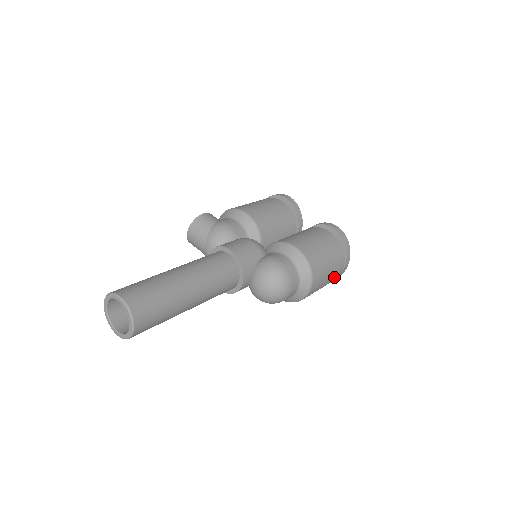
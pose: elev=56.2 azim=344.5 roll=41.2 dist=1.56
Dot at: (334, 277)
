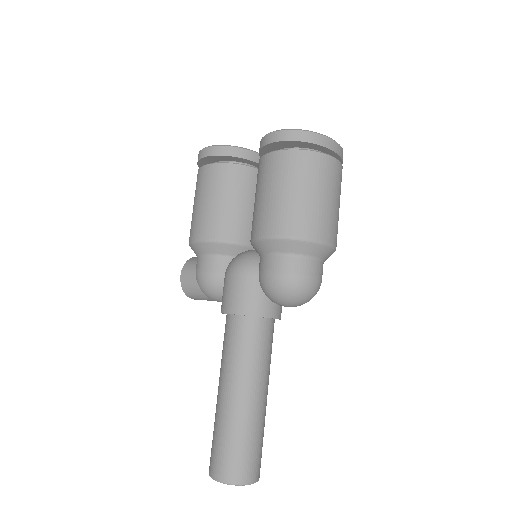
Dot at: (337, 180)
